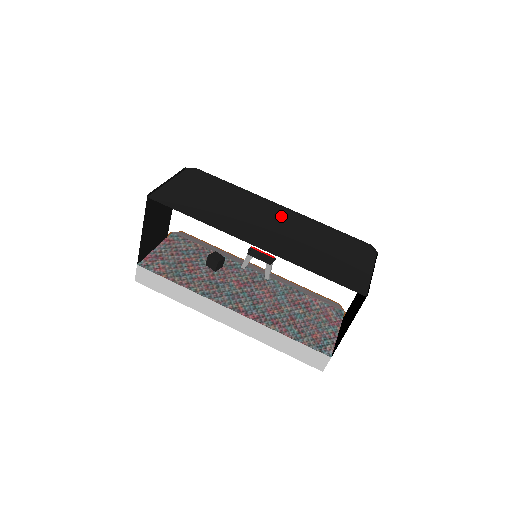
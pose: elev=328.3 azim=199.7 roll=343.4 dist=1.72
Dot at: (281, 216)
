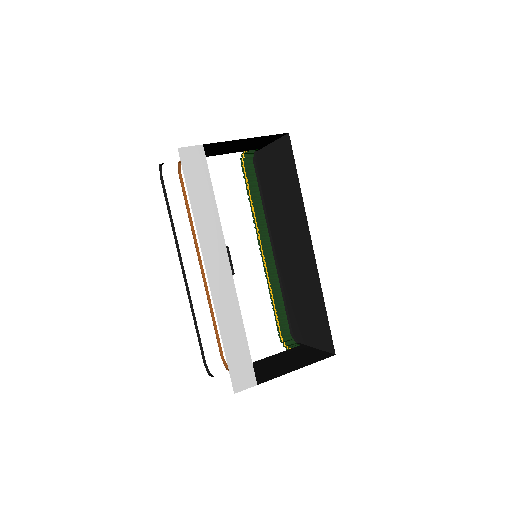
Dot at: (280, 254)
